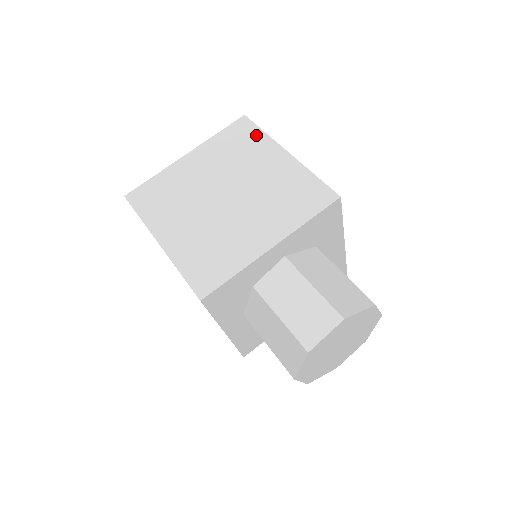
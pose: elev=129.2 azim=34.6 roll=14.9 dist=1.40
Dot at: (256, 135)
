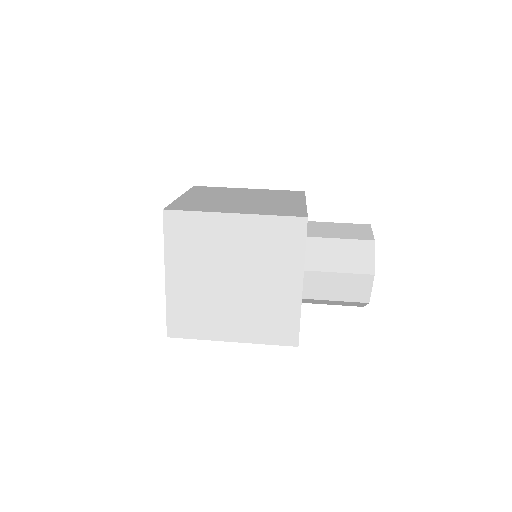
Dot at: (194, 219)
